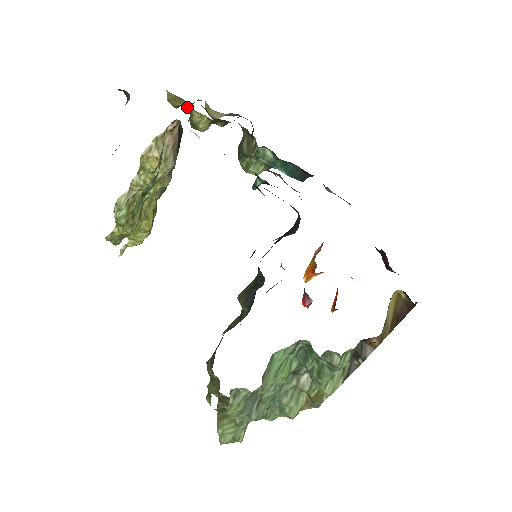
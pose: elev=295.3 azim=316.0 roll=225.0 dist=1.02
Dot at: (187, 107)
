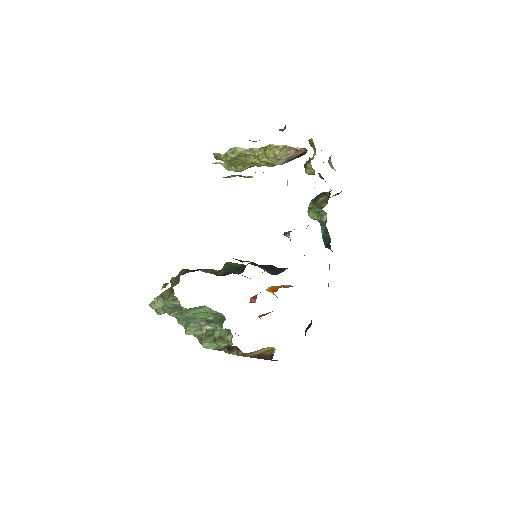
Dot at: occluded
